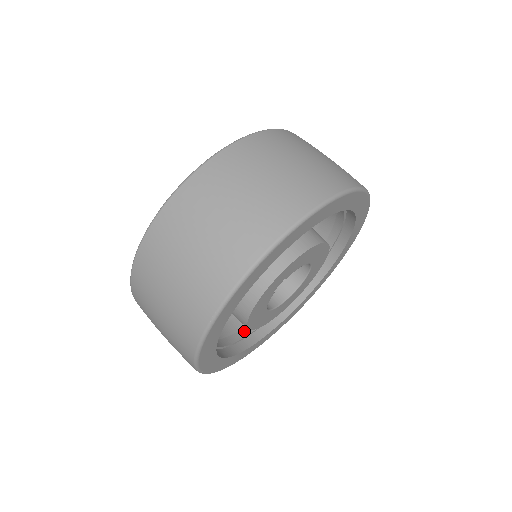
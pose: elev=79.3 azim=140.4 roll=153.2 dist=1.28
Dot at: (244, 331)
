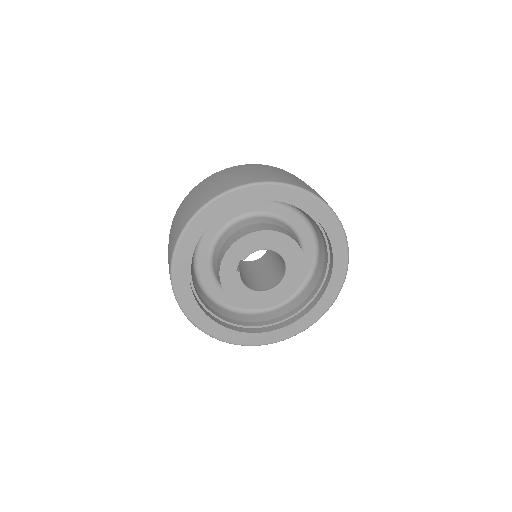
Dot at: (272, 321)
